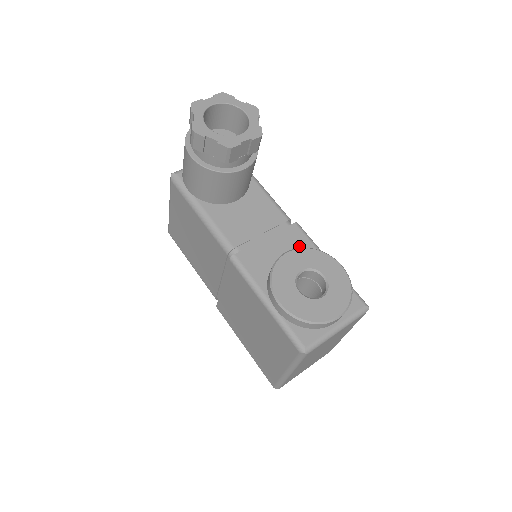
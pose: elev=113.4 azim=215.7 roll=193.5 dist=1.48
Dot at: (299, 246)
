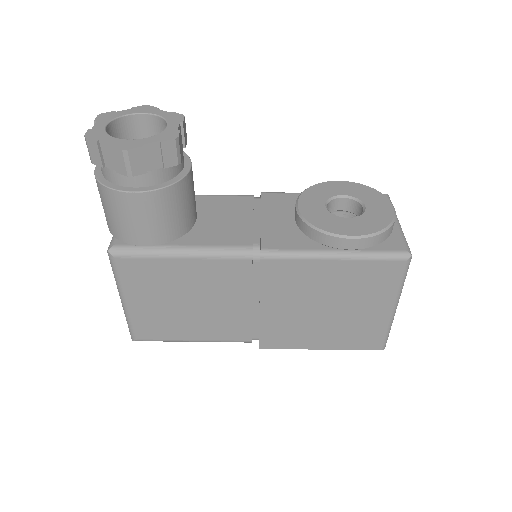
Dot at: (290, 202)
